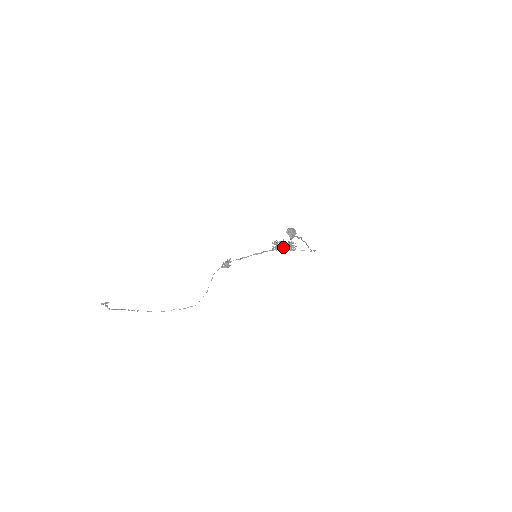
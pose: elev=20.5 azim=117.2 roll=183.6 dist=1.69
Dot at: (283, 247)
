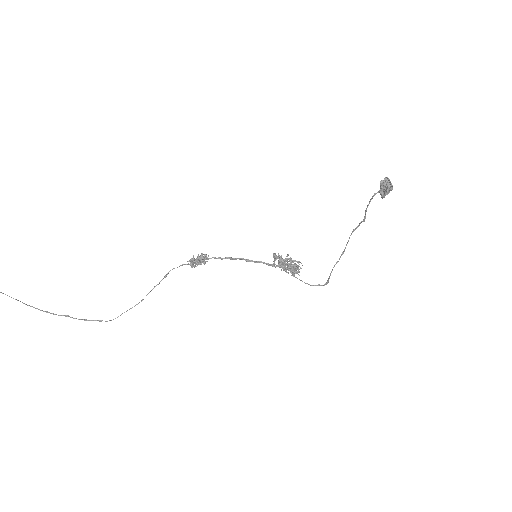
Dot at: occluded
